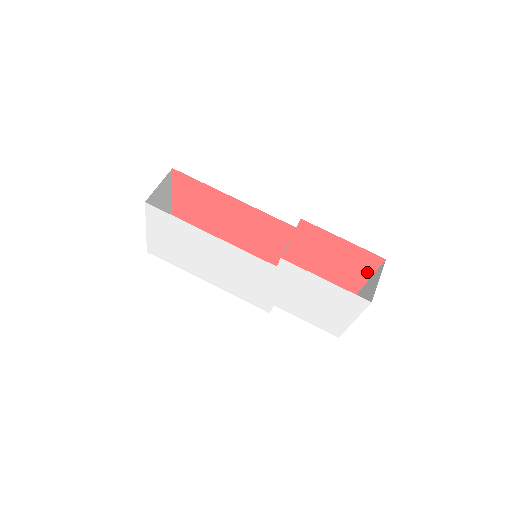
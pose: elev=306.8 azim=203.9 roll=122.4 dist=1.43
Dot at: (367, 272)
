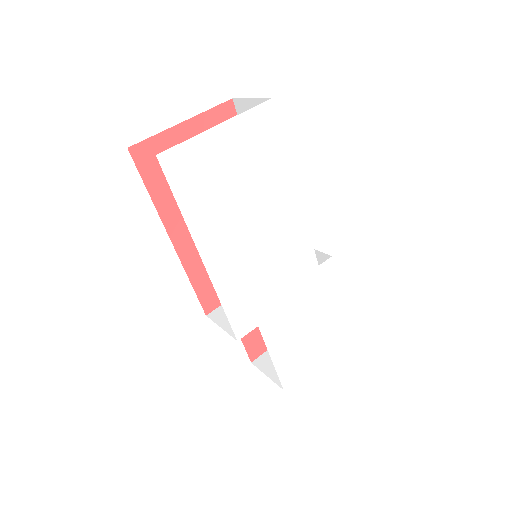
Dot at: occluded
